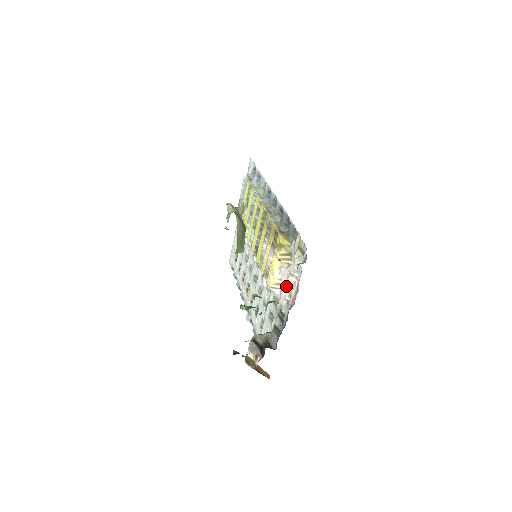
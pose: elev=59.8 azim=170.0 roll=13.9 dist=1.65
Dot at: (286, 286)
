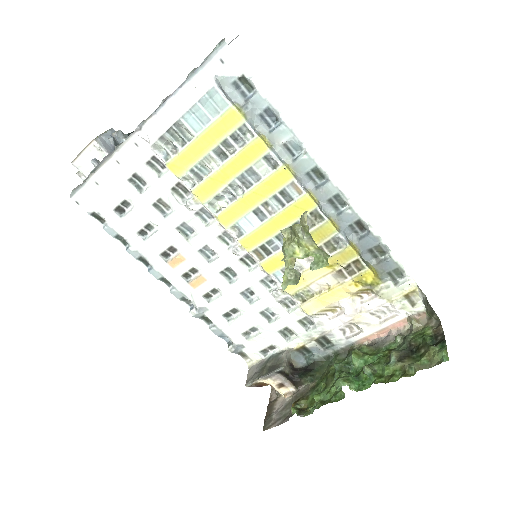
Dot at: (351, 320)
